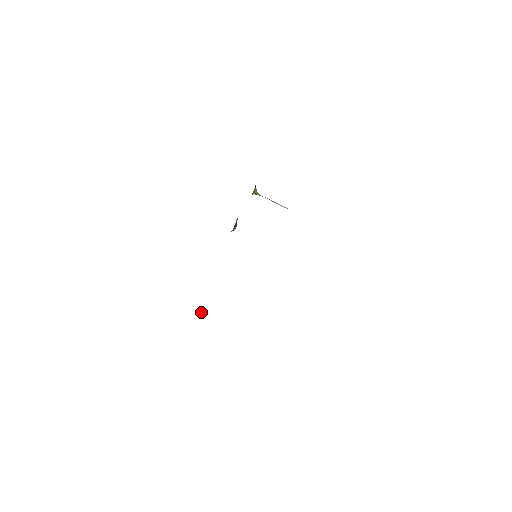
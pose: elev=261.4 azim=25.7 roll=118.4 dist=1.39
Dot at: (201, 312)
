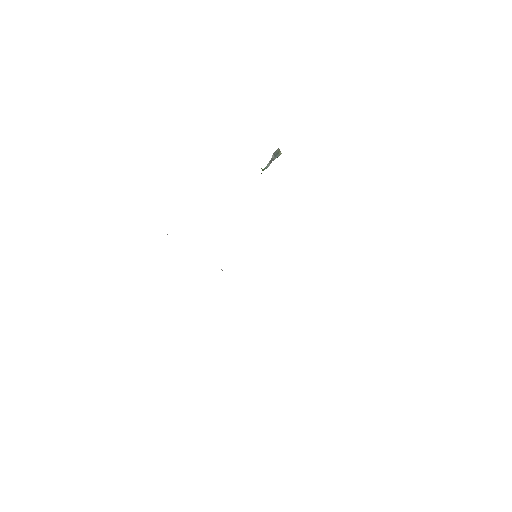
Dot at: occluded
